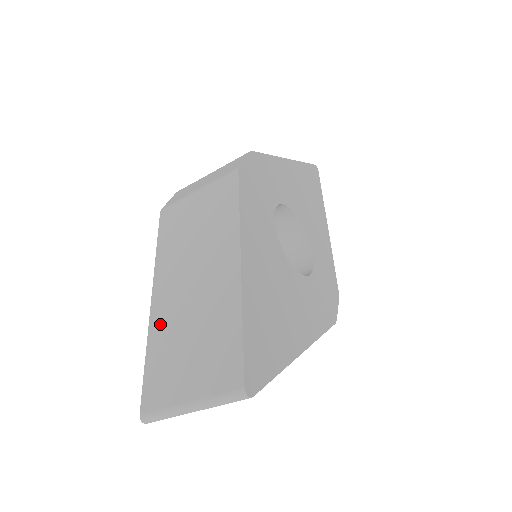
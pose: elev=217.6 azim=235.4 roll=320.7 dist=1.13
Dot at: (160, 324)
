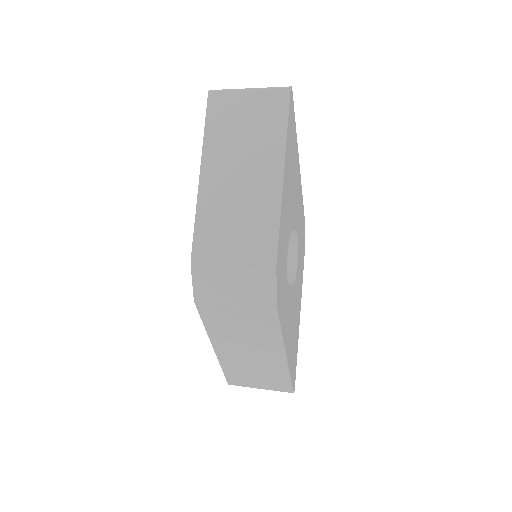
Dot at: (228, 361)
